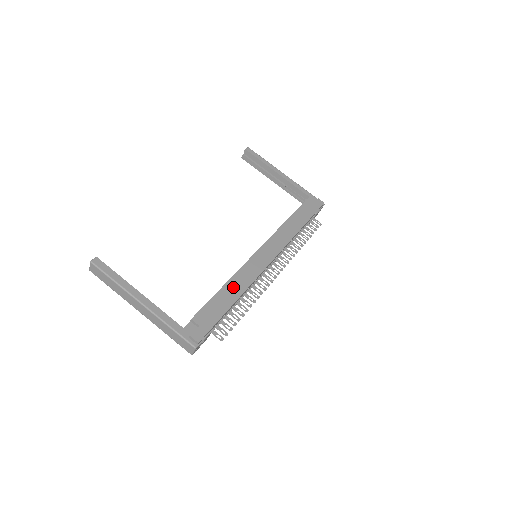
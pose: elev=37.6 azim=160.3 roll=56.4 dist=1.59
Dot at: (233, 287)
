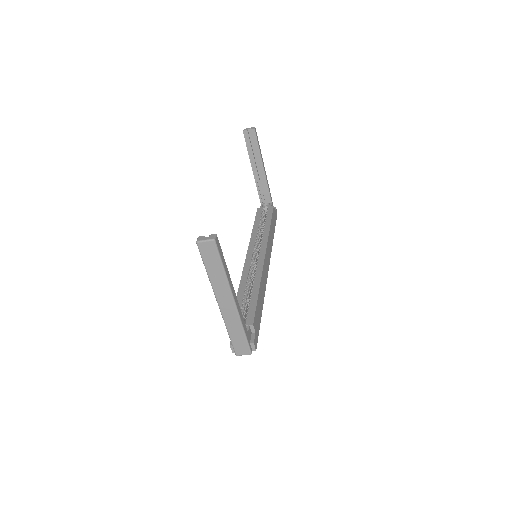
Dot at: (262, 293)
